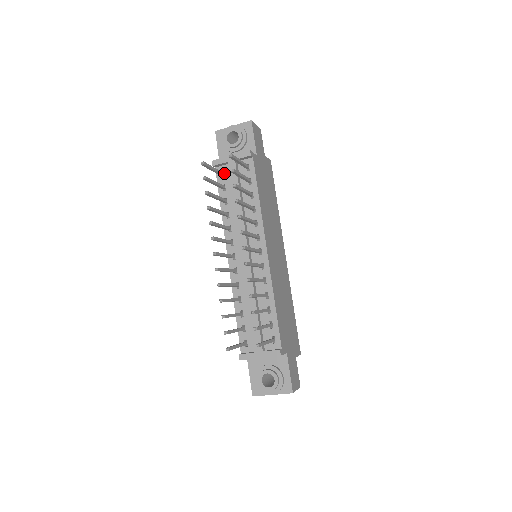
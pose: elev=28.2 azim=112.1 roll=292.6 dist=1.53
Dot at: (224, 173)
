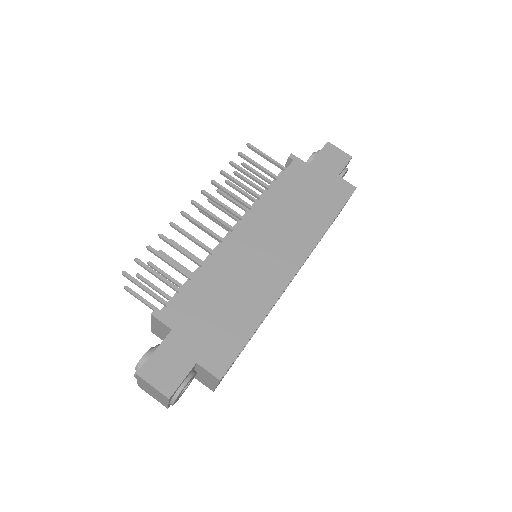
Dot at: occluded
